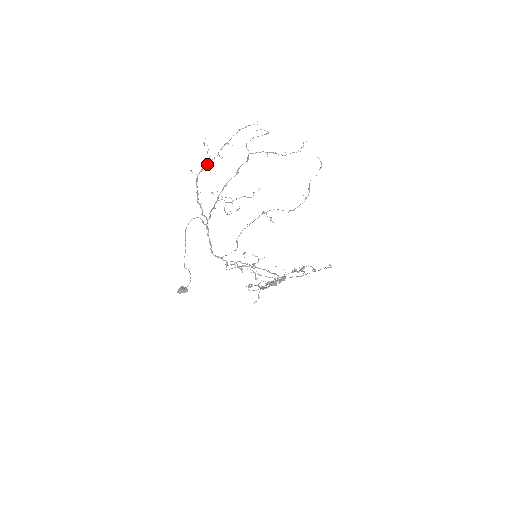
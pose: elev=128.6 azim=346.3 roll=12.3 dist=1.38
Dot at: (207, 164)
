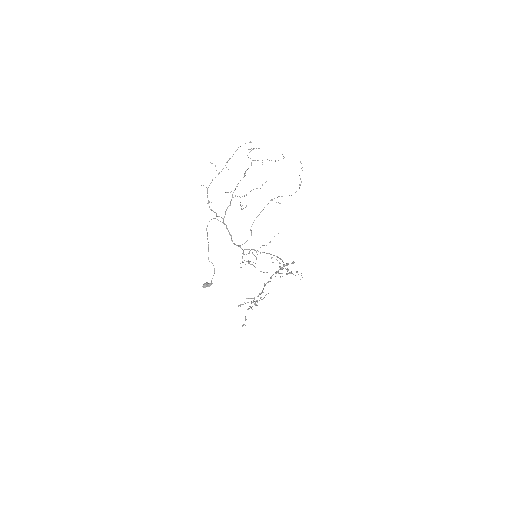
Dot at: (215, 177)
